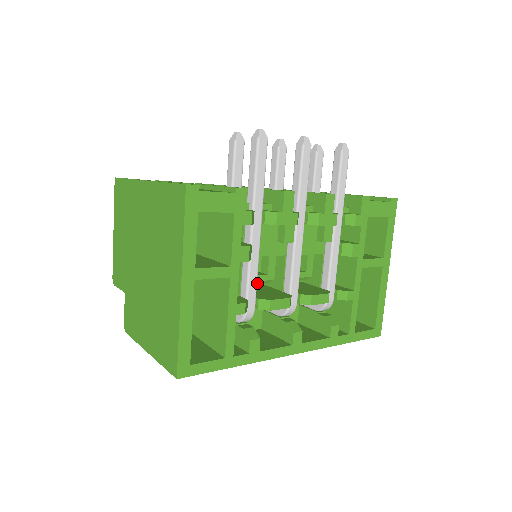
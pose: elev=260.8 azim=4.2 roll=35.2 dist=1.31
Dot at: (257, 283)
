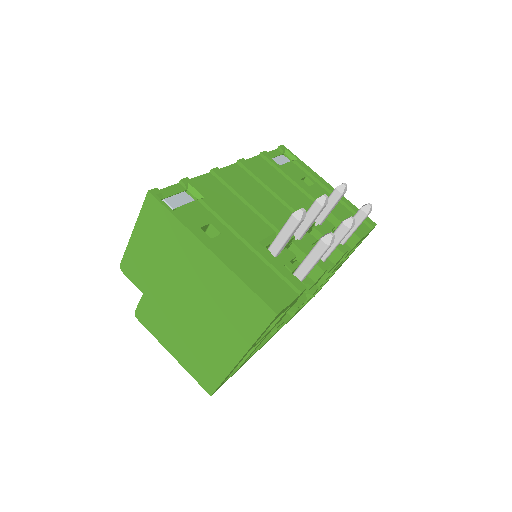
Dot at: occluded
